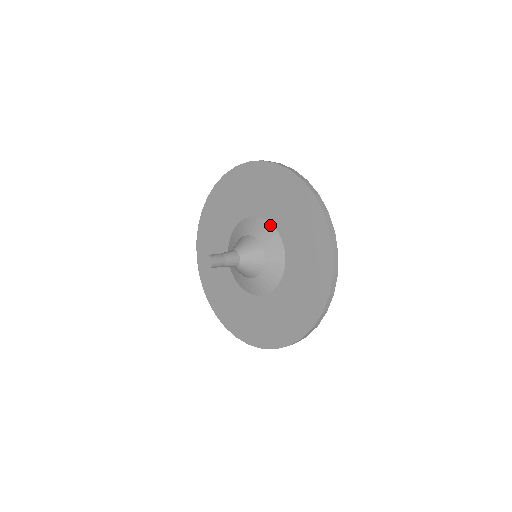
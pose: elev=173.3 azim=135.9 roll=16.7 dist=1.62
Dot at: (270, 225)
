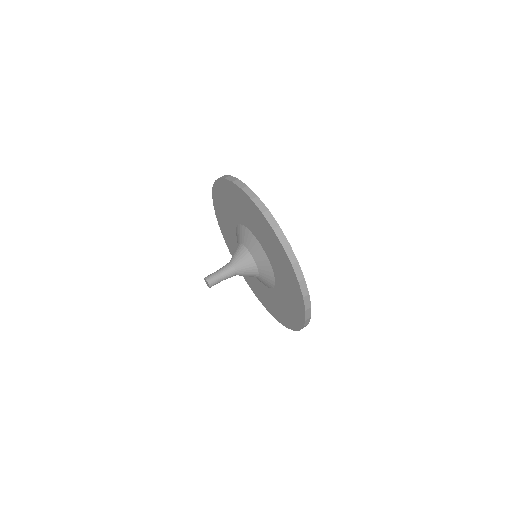
Dot at: (259, 244)
